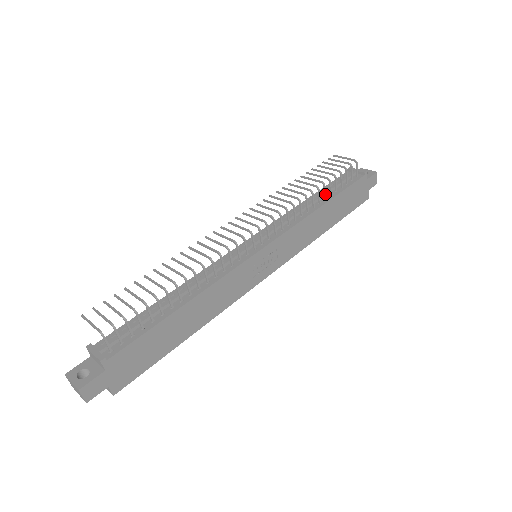
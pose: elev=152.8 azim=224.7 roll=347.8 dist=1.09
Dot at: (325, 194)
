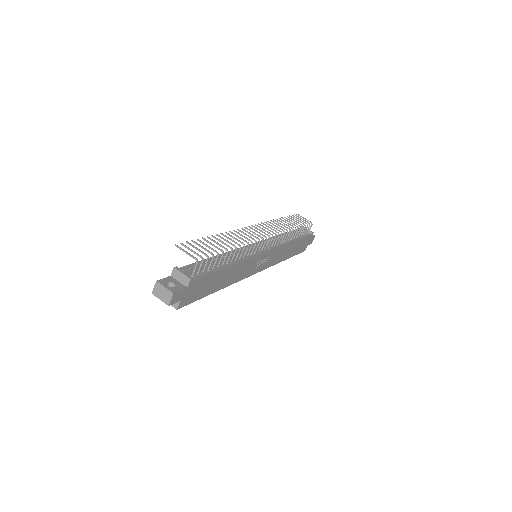
Dot at: occluded
